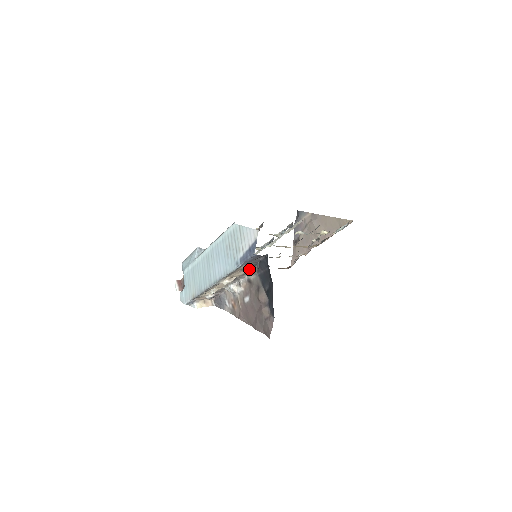
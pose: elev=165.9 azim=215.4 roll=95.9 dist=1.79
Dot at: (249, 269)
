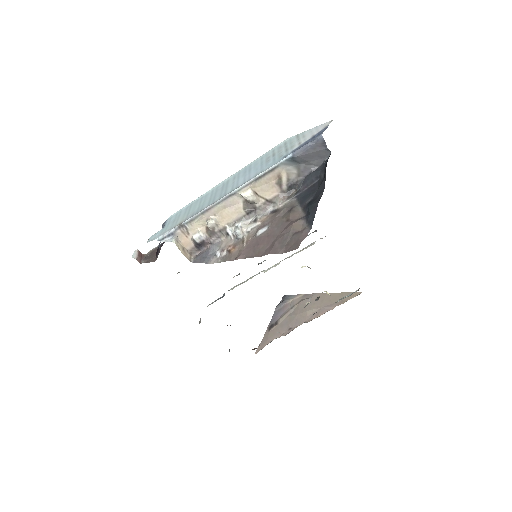
Dot at: (283, 192)
